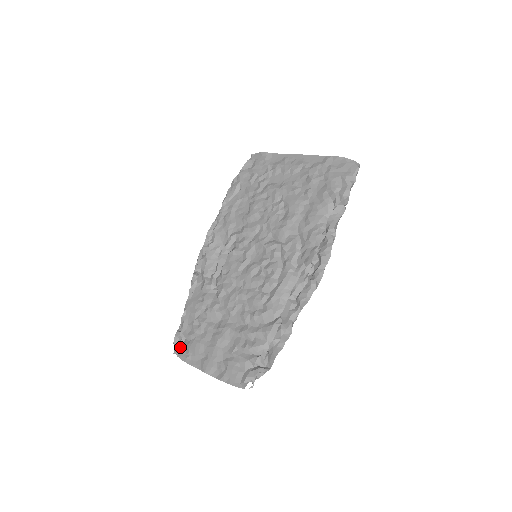
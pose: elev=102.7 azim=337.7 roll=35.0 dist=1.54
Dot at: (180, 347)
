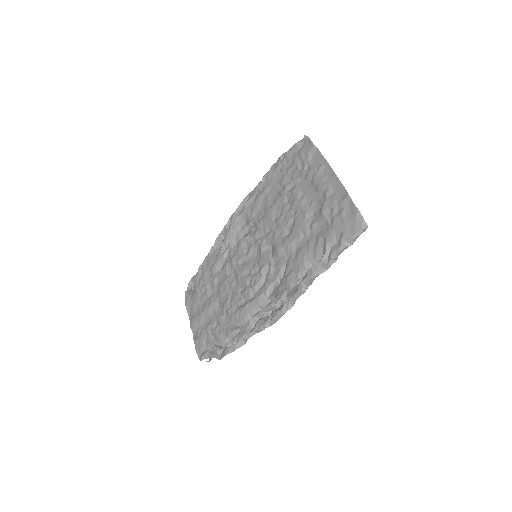
Dot at: (191, 290)
